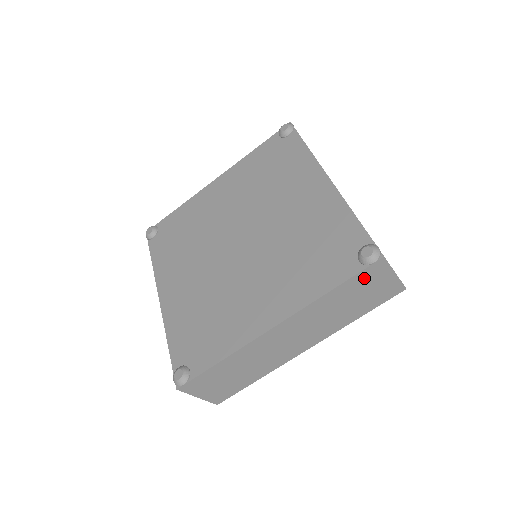
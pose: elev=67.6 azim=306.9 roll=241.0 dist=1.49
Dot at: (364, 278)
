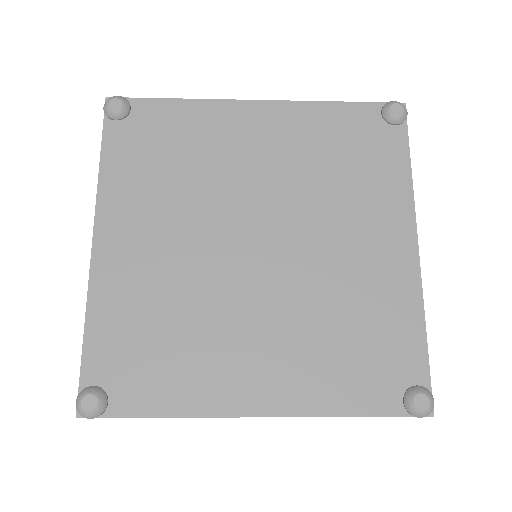
Dot at: occluded
